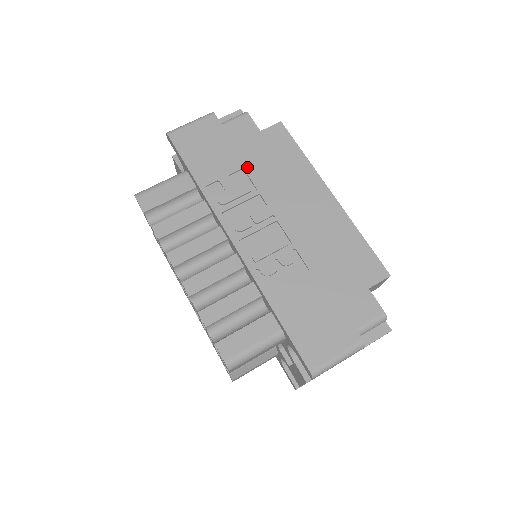
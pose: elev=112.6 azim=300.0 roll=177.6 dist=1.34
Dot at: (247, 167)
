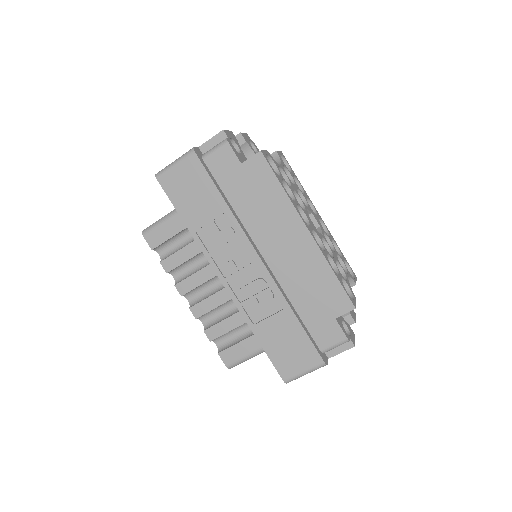
Dot at: (229, 211)
